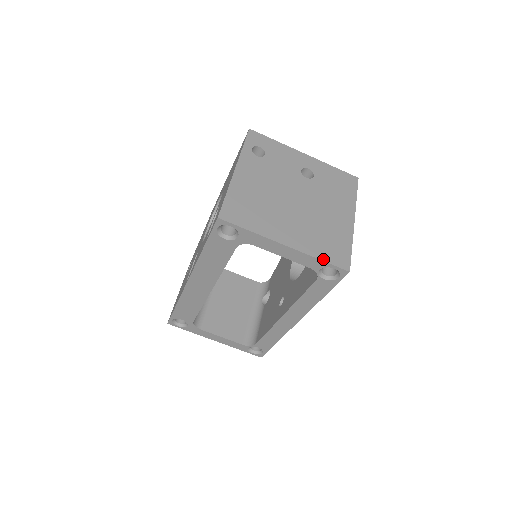
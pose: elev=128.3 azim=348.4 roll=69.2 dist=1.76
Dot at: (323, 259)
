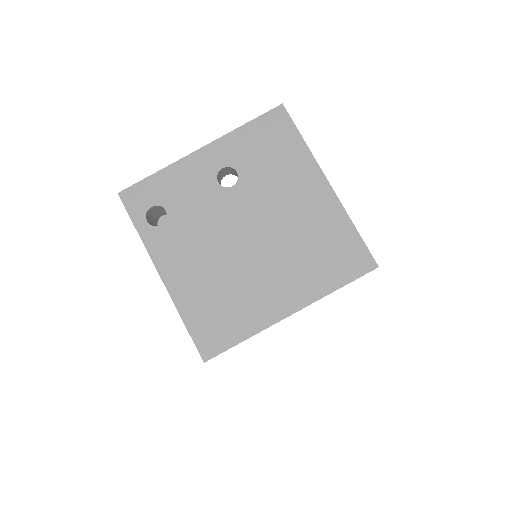
Dot at: (340, 285)
